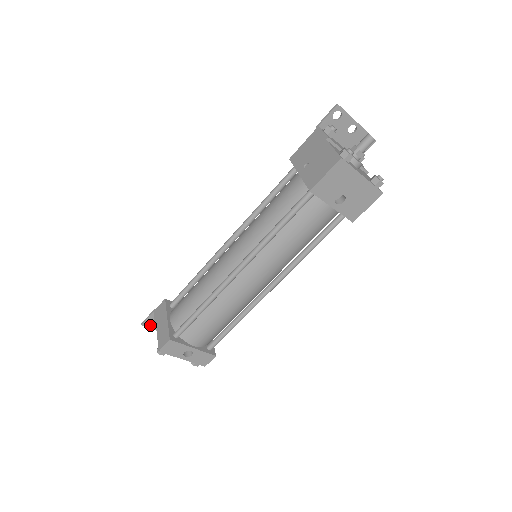
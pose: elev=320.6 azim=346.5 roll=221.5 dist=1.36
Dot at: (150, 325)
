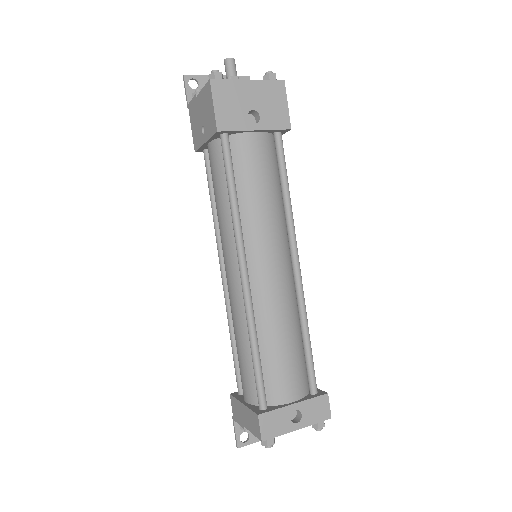
Dot at: (246, 441)
